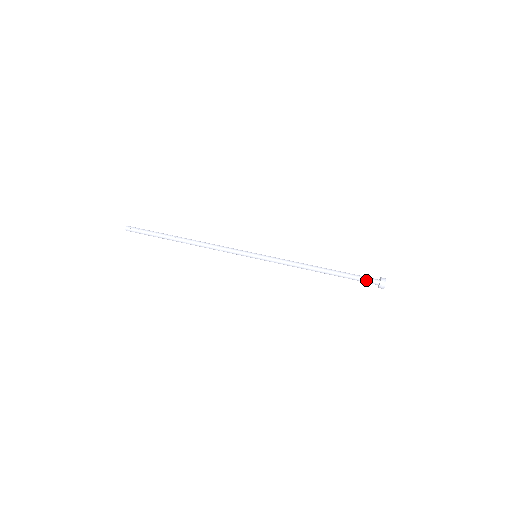
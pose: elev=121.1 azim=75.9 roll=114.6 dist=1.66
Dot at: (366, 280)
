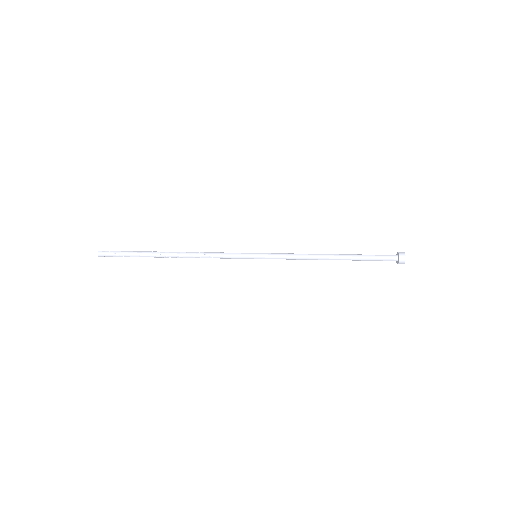
Dot at: (383, 258)
